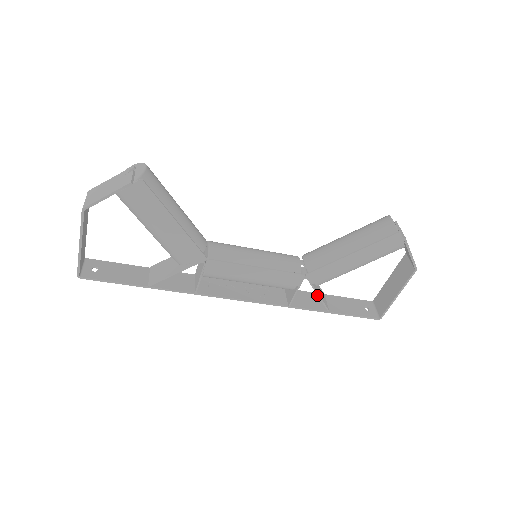
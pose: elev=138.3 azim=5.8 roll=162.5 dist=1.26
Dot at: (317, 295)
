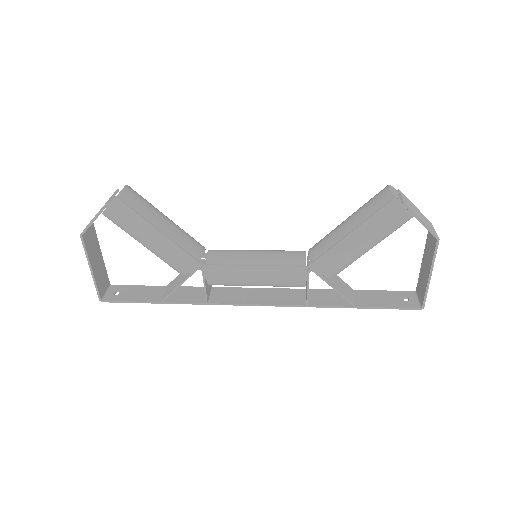
Dot at: occluded
